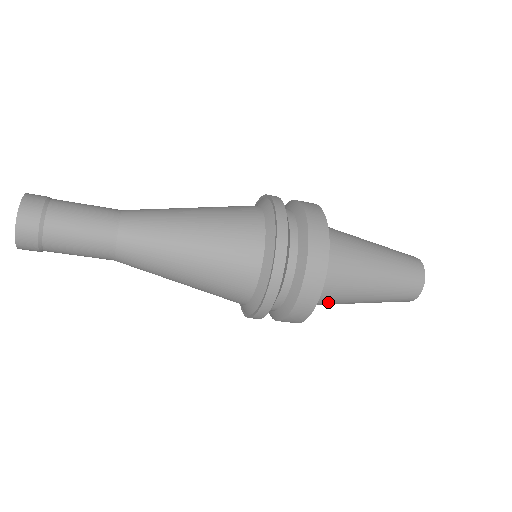
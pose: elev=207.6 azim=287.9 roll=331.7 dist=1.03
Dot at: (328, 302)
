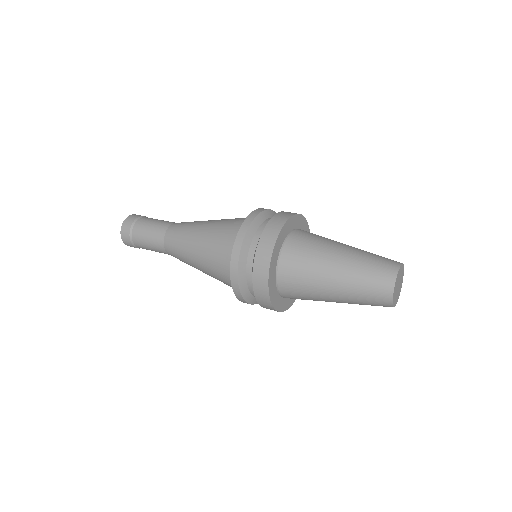
Dot at: occluded
